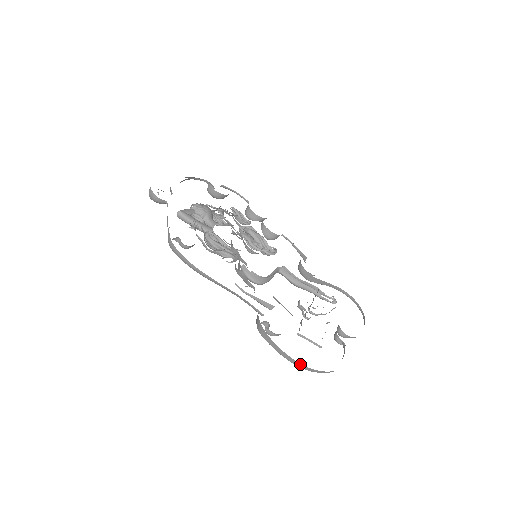
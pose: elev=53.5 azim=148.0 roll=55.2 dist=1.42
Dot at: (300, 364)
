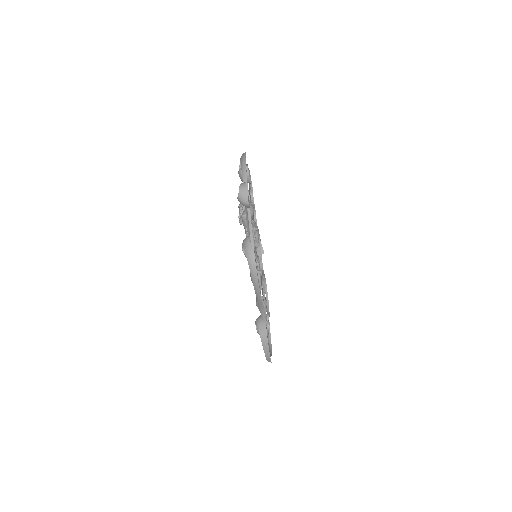
Dot at: (270, 360)
